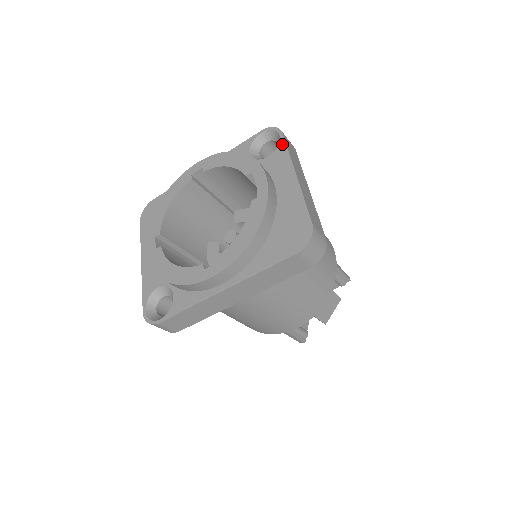
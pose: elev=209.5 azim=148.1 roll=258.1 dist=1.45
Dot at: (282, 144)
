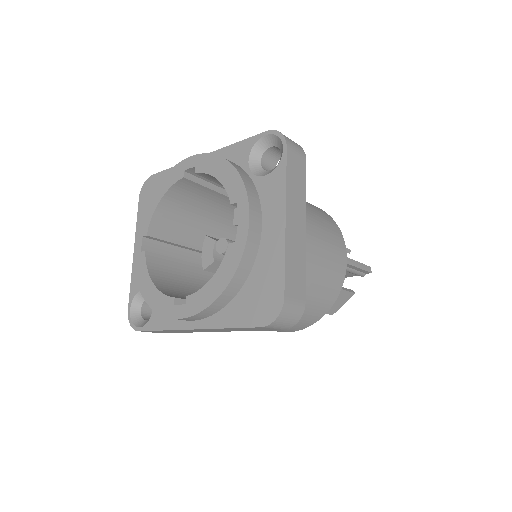
Dot at: (282, 165)
